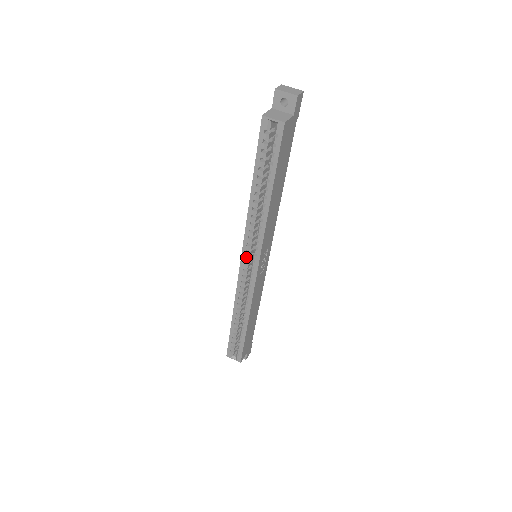
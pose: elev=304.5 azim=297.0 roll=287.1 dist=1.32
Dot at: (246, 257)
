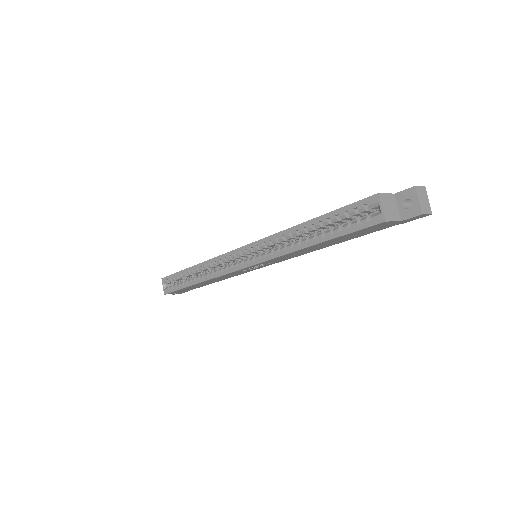
Dot at: (247, 250)
